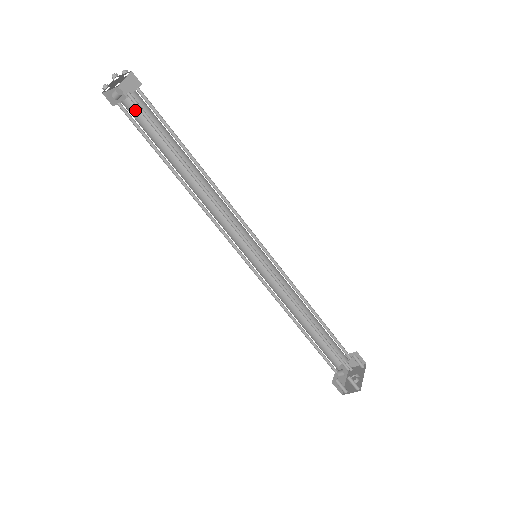
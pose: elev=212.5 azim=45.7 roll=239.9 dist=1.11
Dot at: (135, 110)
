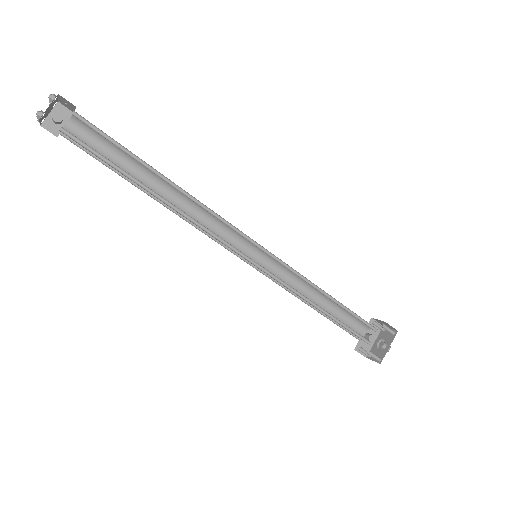
Dot at: (84, 130)
